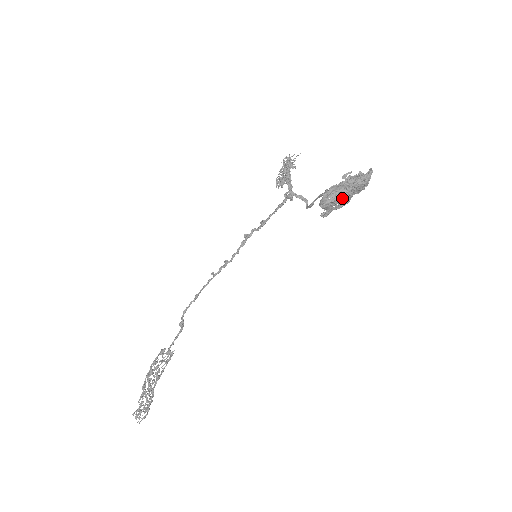
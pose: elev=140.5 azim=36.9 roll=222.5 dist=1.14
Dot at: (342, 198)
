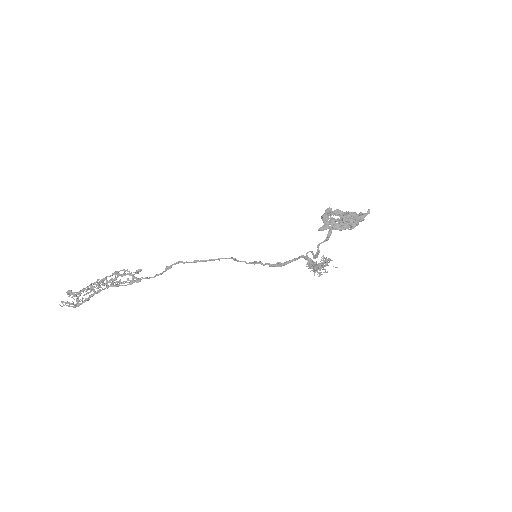
Dot at: (339, 224)
